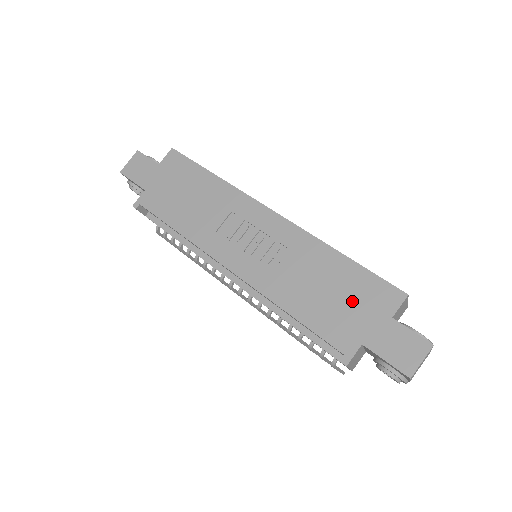
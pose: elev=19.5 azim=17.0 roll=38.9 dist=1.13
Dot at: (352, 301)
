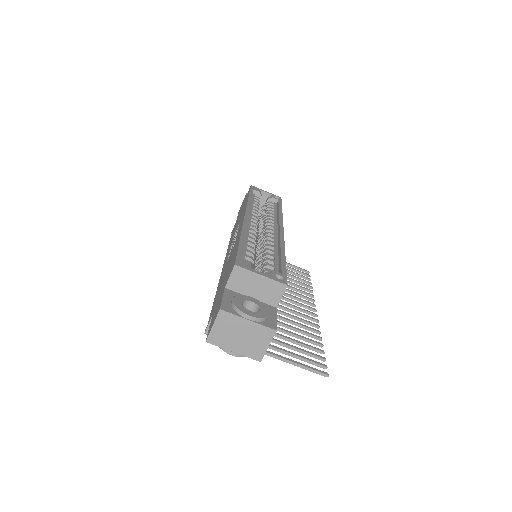
Dot at: (225, 278)
